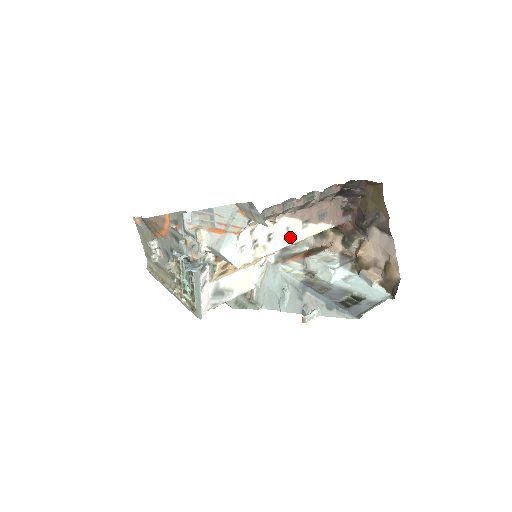
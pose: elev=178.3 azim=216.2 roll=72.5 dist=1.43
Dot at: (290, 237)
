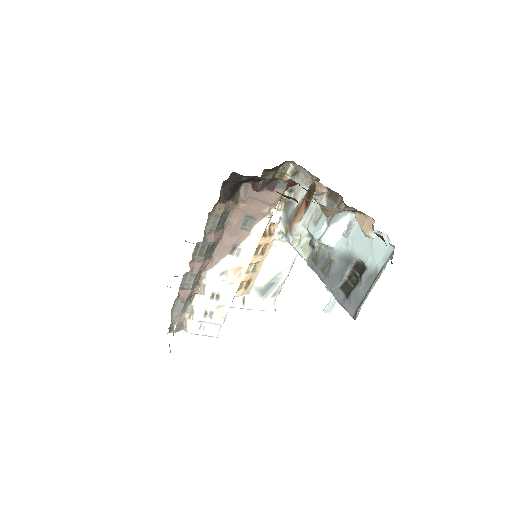
Dot at: (235, 274)
